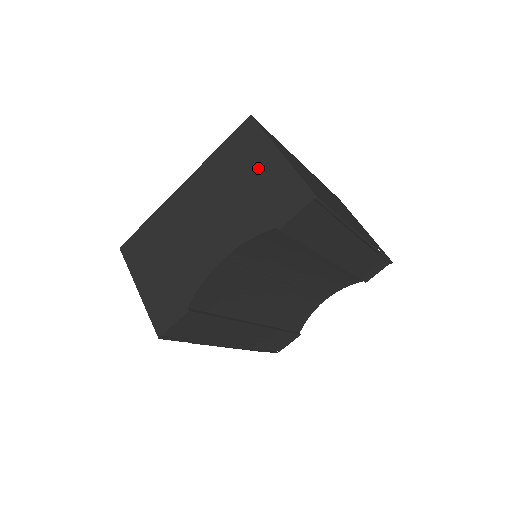
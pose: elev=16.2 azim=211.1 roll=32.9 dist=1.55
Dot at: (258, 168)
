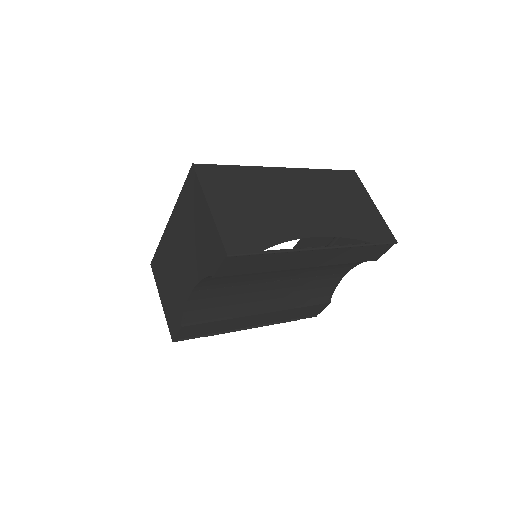
Dot at: (199, 218)
